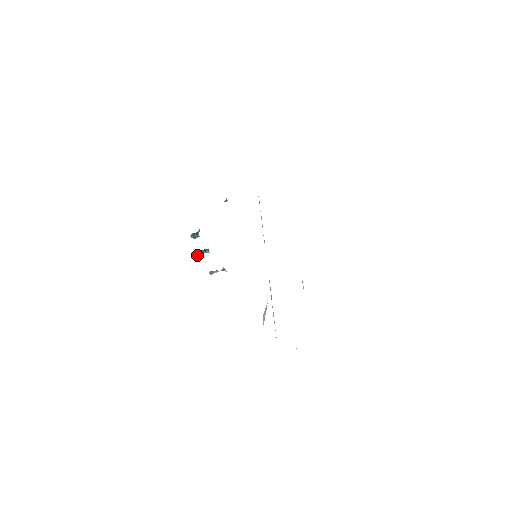
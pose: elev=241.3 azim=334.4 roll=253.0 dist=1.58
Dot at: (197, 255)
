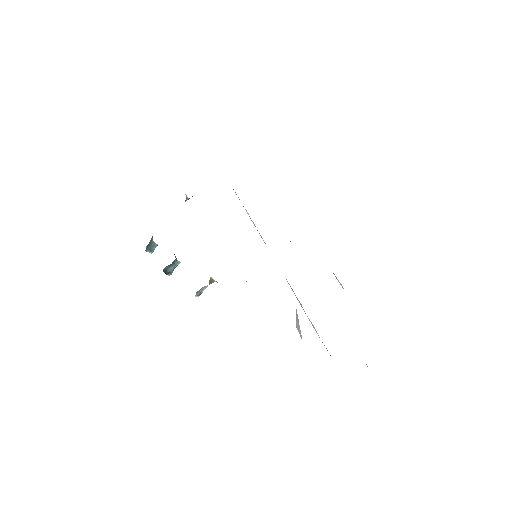
Dot at: (166, 274)
